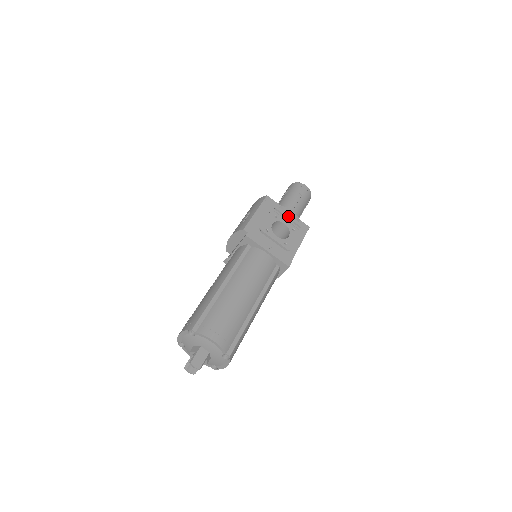
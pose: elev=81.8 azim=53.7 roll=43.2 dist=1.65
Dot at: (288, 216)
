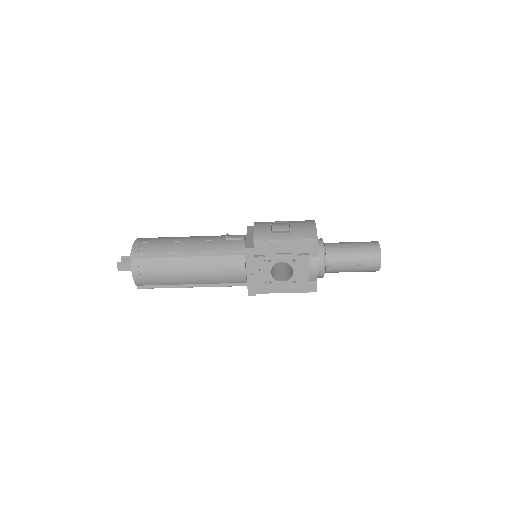
Dot at: (306, 270)
